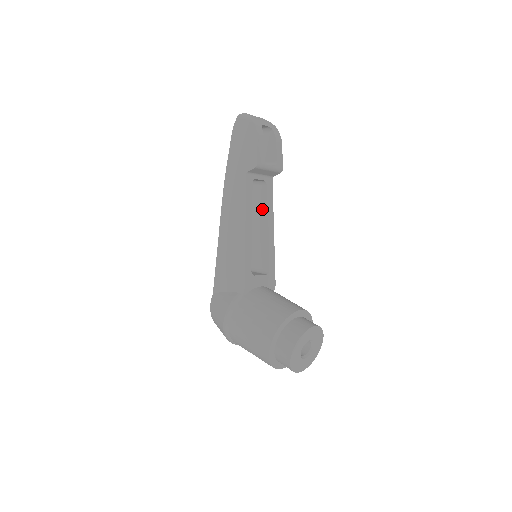
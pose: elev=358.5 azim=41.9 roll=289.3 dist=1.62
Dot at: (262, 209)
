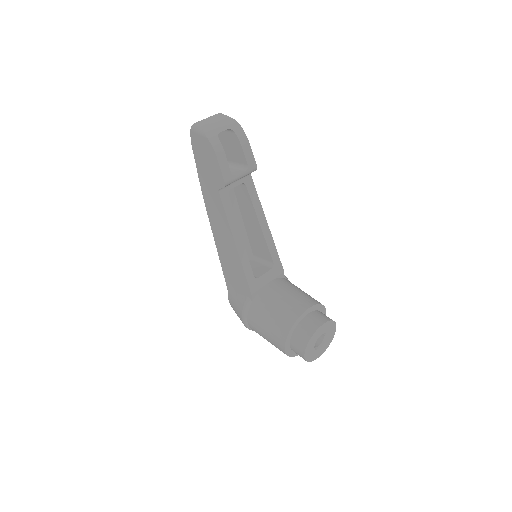
Dot at: (249, 208)
